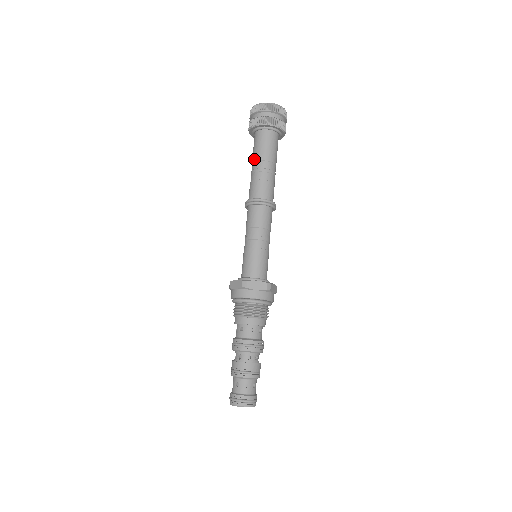
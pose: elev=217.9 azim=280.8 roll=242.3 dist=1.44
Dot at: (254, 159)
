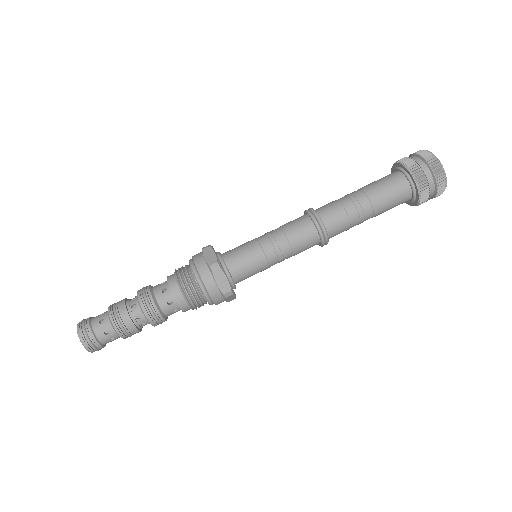
Dot at: (366, 189)
